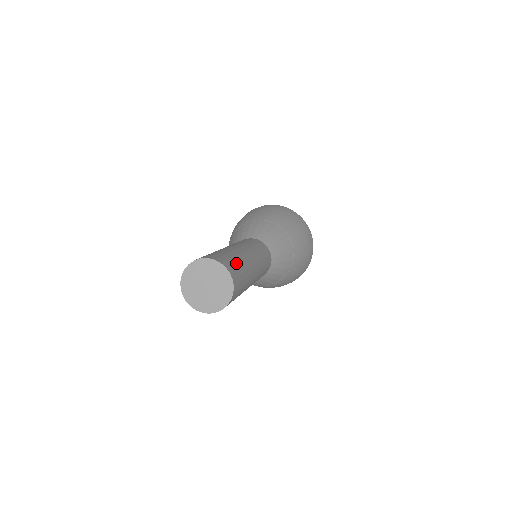
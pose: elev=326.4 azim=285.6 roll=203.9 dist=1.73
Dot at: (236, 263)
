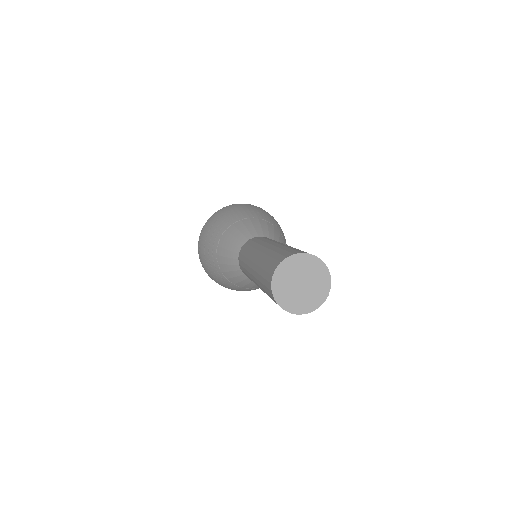
Dot at: occluded
